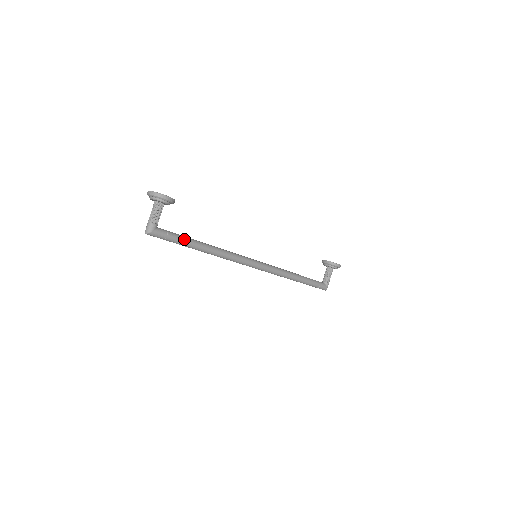
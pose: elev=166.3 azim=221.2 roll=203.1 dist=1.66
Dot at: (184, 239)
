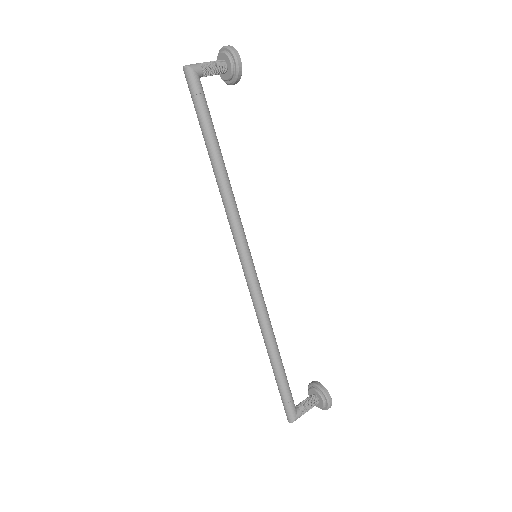
Dot at: (211, 122)
